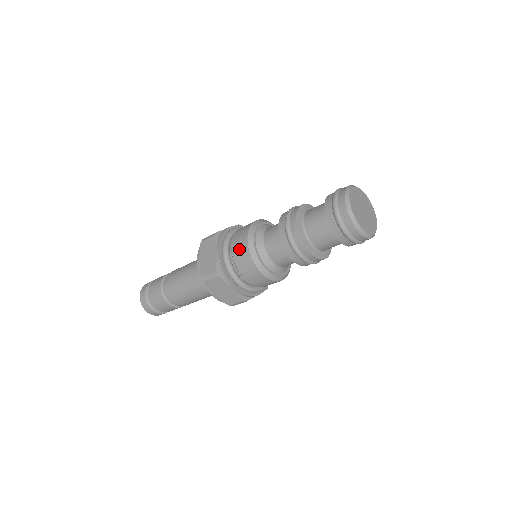
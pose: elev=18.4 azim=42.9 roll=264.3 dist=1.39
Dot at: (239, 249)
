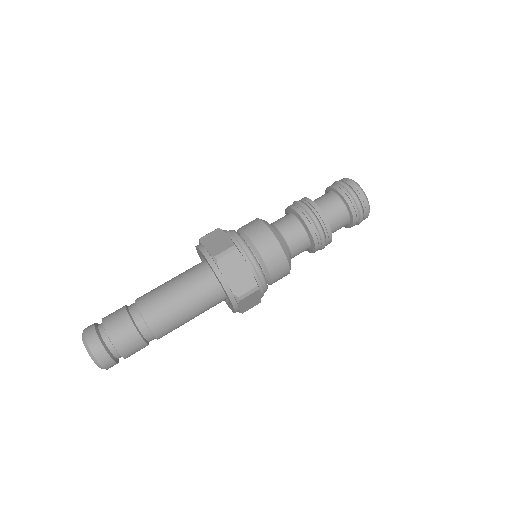
Dot at: (254, 228)
